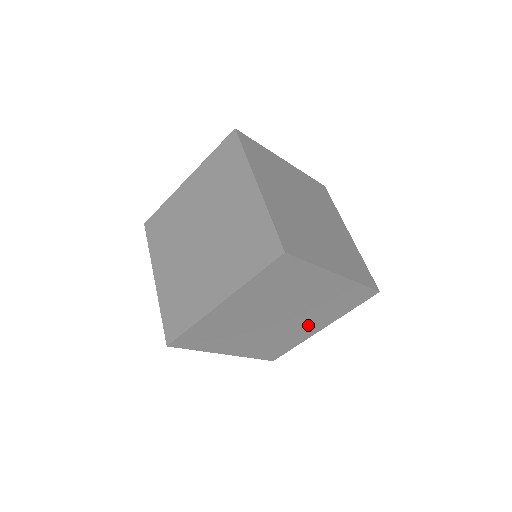
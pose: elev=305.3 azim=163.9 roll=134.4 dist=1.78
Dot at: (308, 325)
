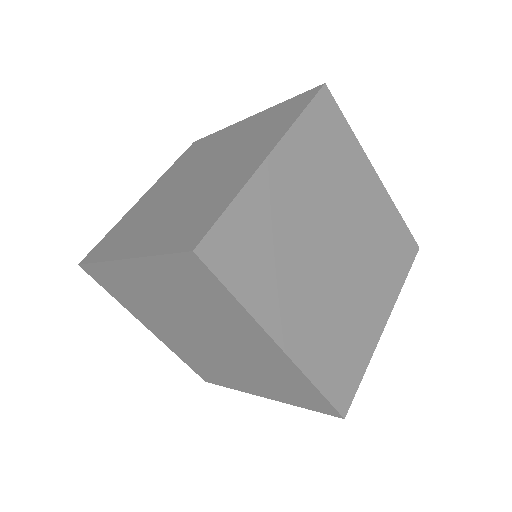
Dot at: (369, 299)
